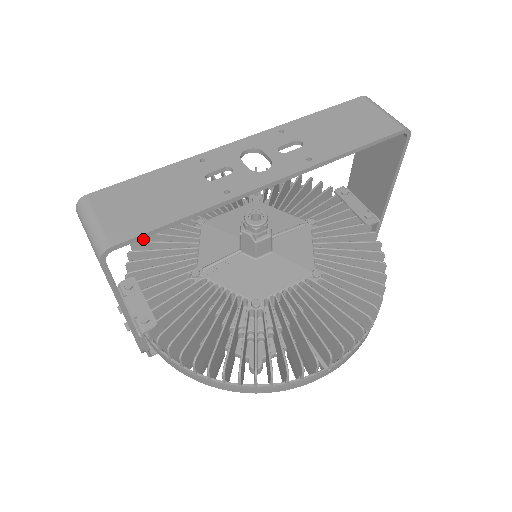
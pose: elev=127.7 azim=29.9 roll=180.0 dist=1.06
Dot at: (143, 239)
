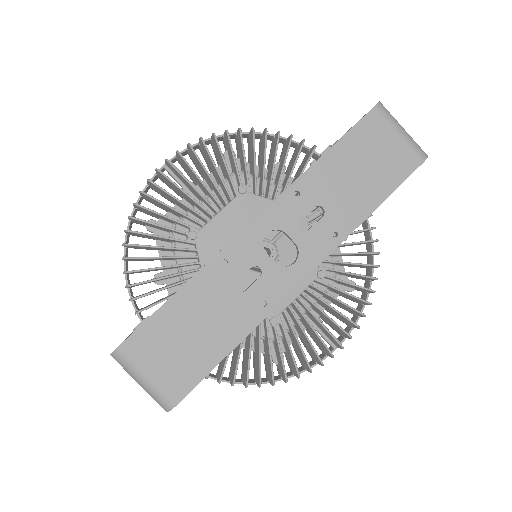
Dot at: occluded
